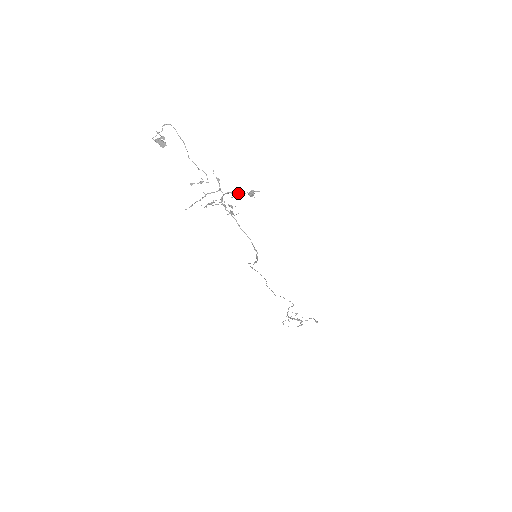
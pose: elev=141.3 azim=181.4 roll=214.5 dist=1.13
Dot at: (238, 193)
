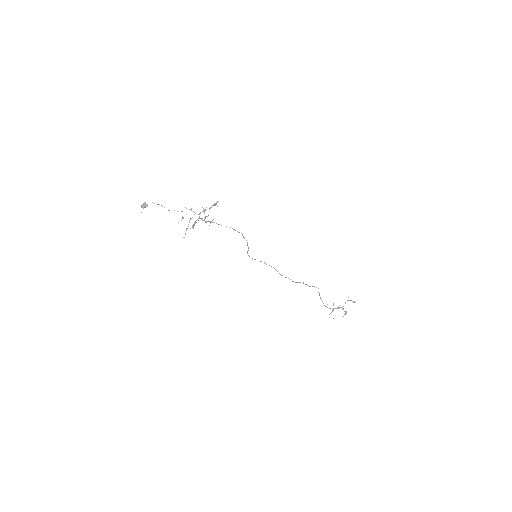
Dot at: occluded
